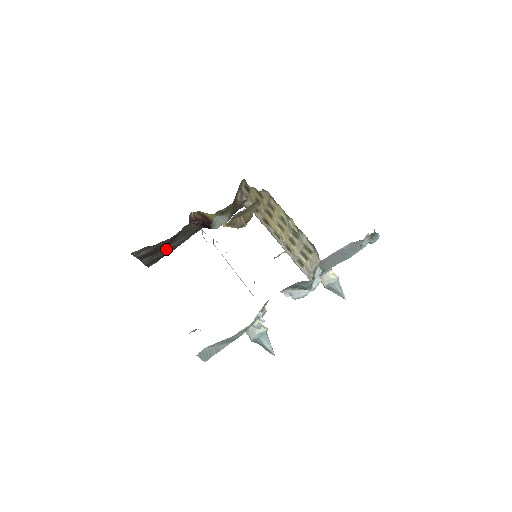
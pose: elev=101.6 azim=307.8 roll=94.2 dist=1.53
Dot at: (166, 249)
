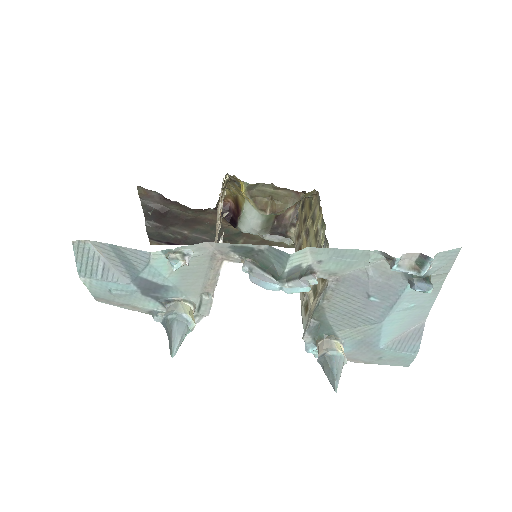
Dot at: (180, 233)
